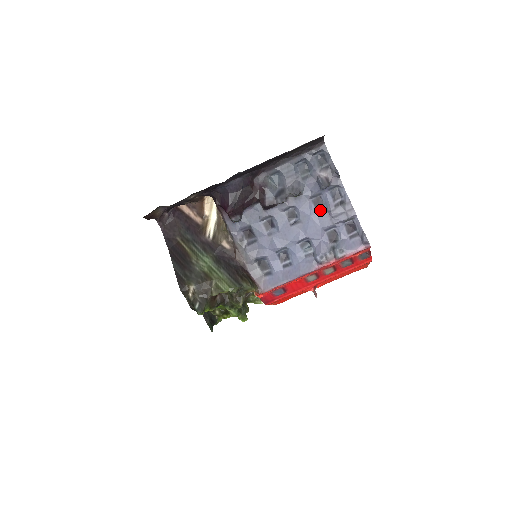
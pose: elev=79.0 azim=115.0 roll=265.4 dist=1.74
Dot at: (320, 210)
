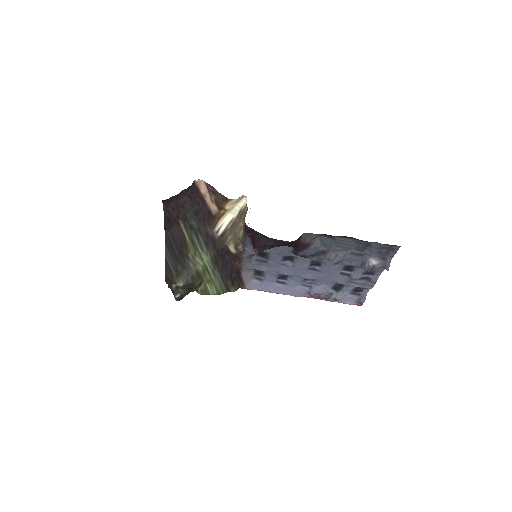
Dot at: (345, 273)
